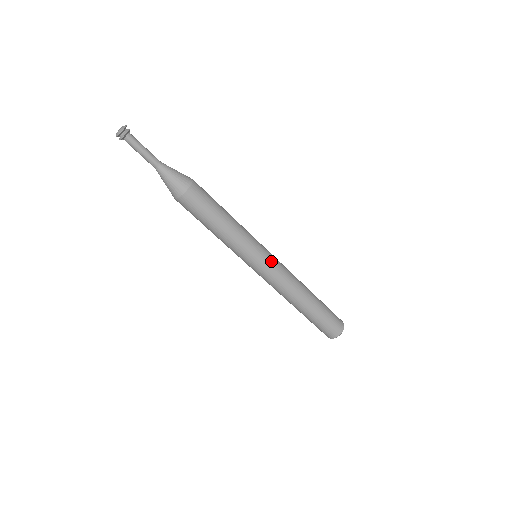
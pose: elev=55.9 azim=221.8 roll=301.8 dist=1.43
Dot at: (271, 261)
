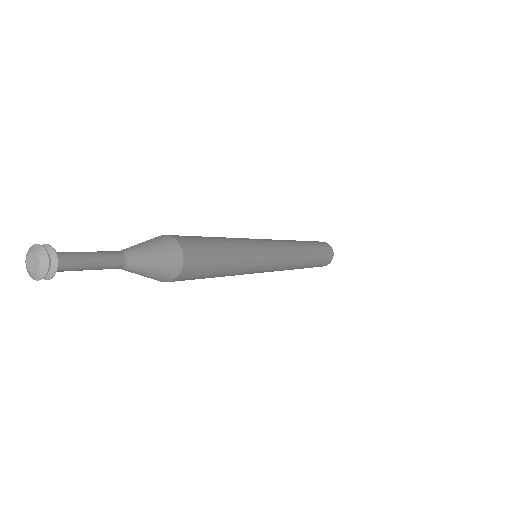
Dot at: (277, 261)
